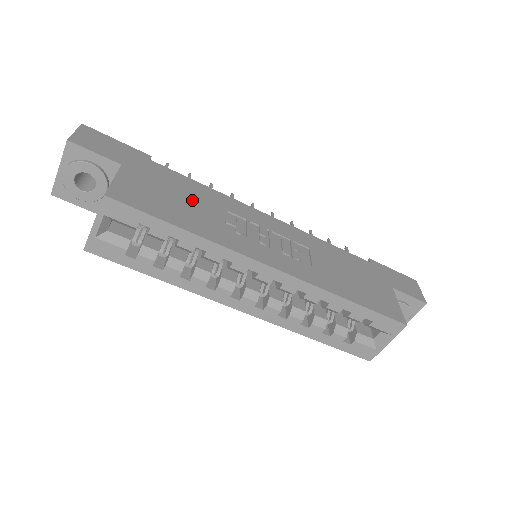
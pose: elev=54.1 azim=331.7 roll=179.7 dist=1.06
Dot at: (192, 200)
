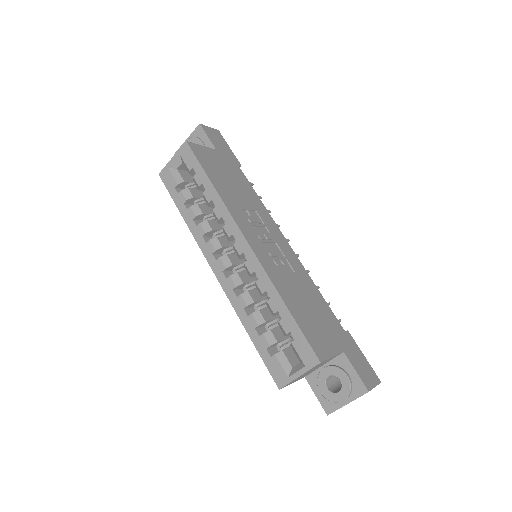
Dot at: (238, 189)
